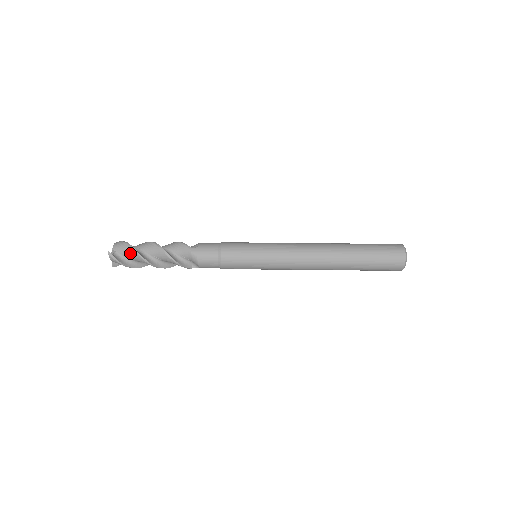
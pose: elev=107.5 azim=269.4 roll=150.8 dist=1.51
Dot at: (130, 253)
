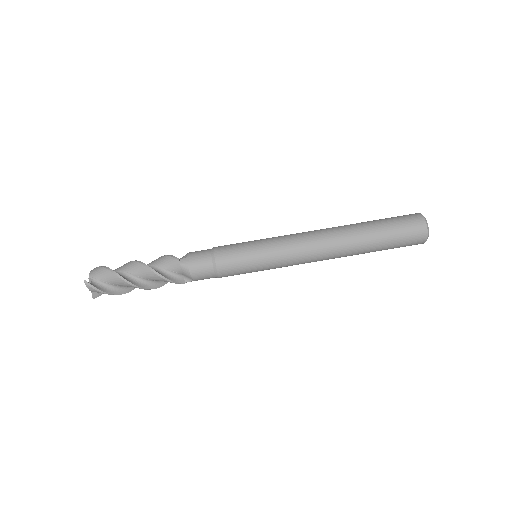
Dot at: (110, 277)
